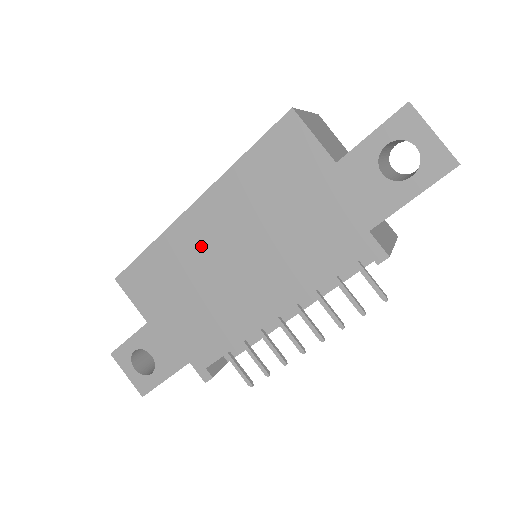
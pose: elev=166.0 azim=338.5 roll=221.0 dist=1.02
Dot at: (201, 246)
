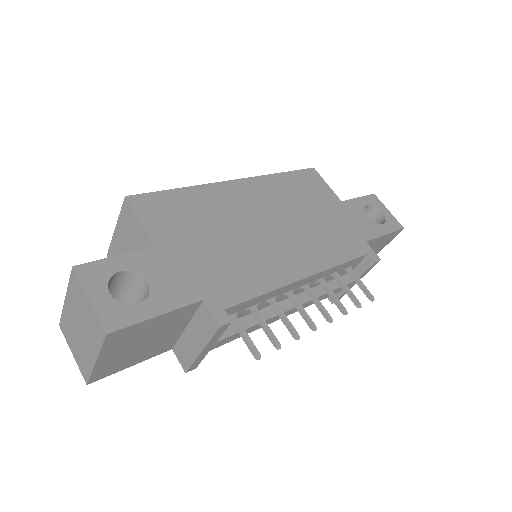
Dot at: (239, 206)
